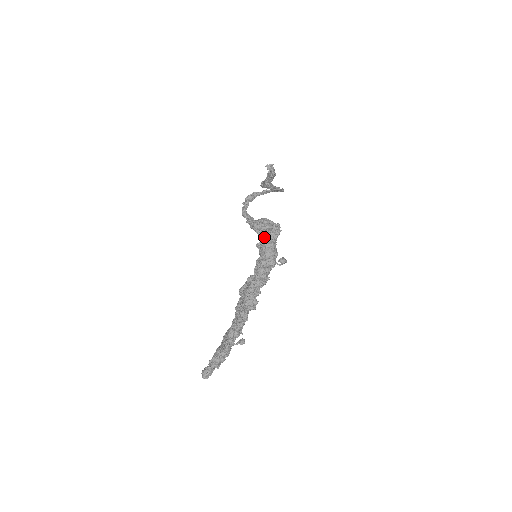
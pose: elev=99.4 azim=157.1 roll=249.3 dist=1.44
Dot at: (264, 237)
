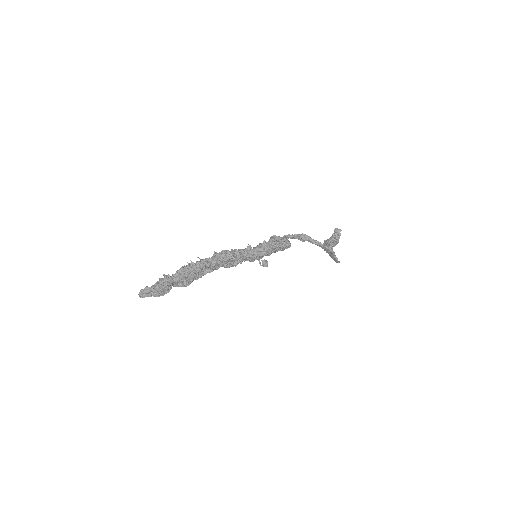
Dot at: (269, 240)
